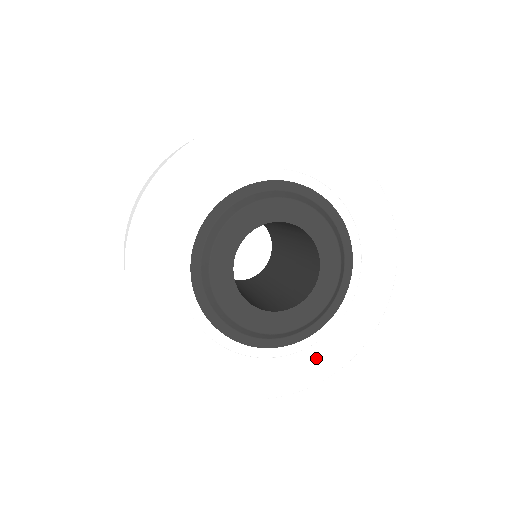
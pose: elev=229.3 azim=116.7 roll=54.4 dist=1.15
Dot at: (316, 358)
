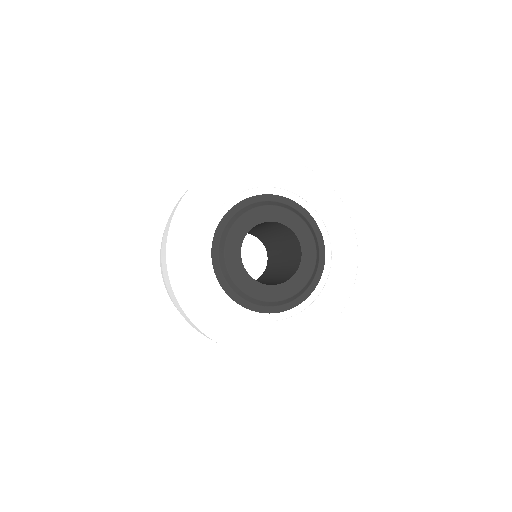
Dot at: (265, 333)
